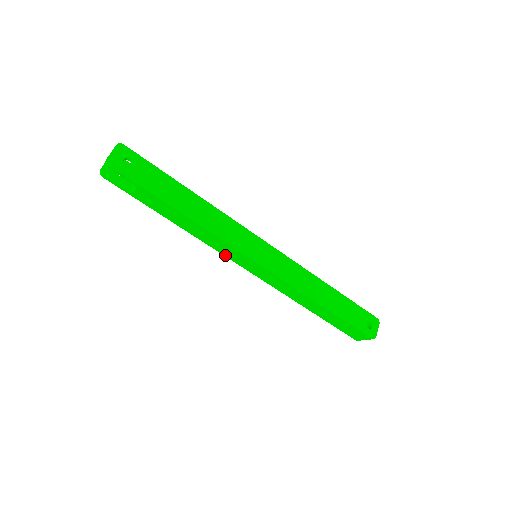
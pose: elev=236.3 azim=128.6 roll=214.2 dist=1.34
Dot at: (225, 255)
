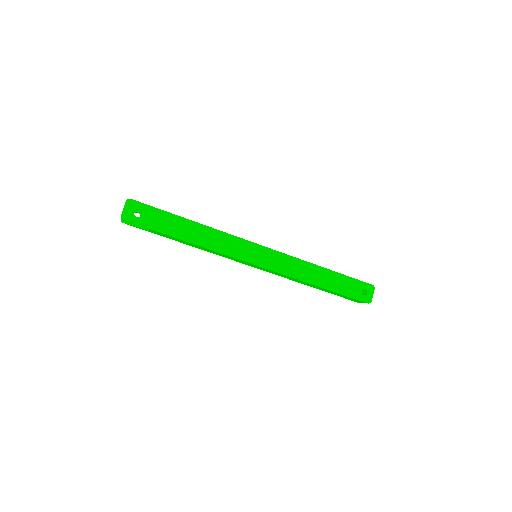
Dot at: (231, 259)
